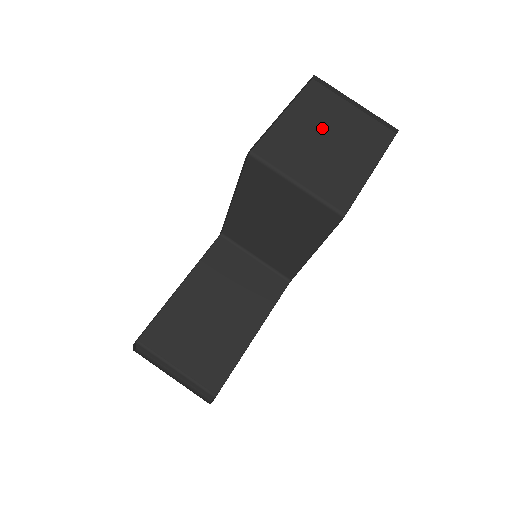
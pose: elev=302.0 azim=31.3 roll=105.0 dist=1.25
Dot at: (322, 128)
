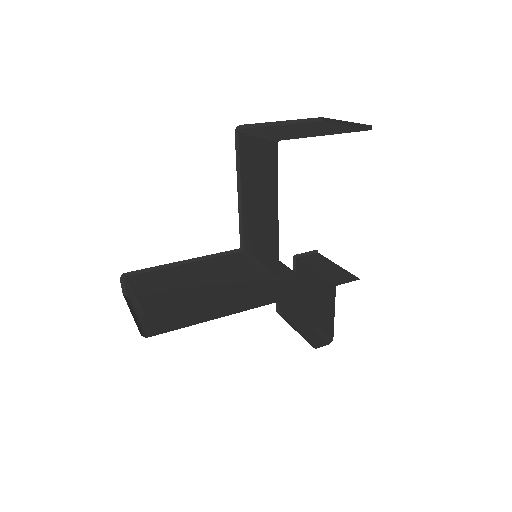
Dot at: (306, 128)
